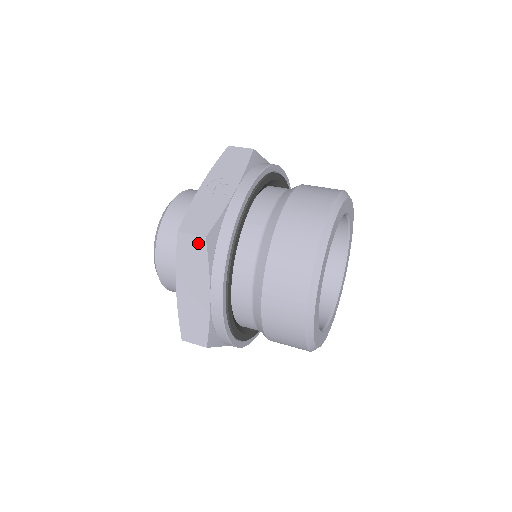
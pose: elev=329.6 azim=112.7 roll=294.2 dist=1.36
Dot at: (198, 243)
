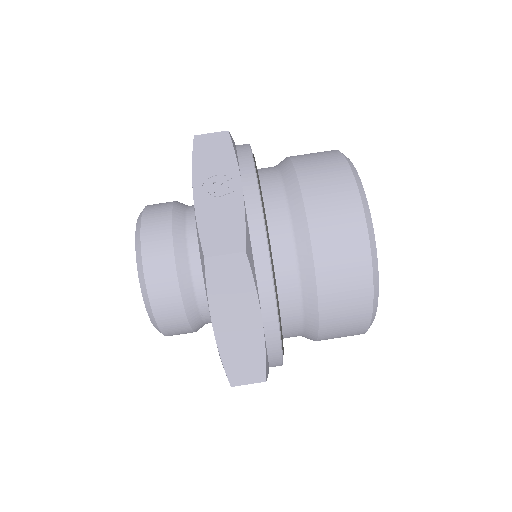
Dot at: (236, 262)
